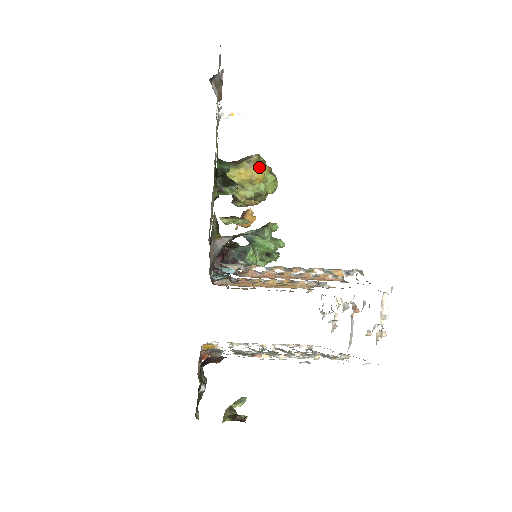
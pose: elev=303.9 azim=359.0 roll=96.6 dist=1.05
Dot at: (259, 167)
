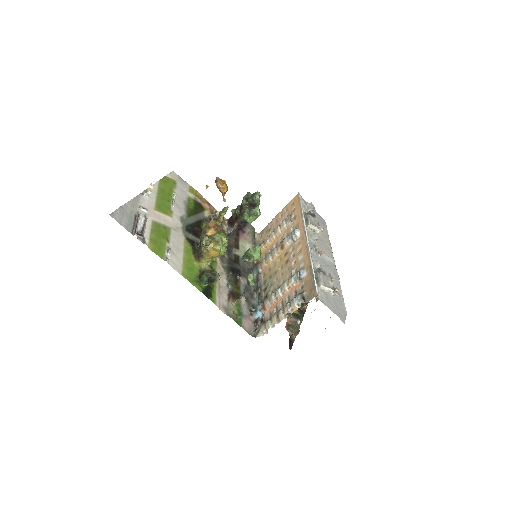
Dot at: (211, 253)
